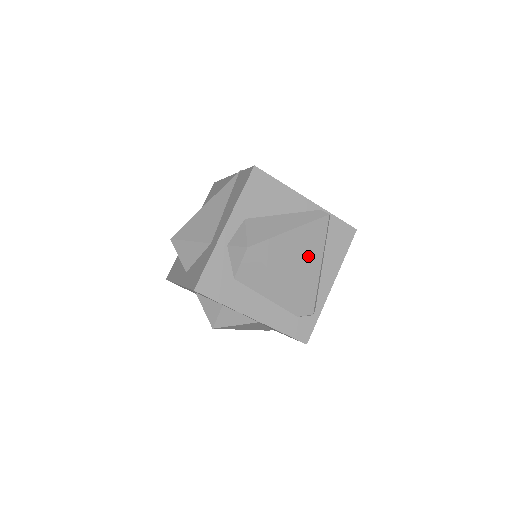
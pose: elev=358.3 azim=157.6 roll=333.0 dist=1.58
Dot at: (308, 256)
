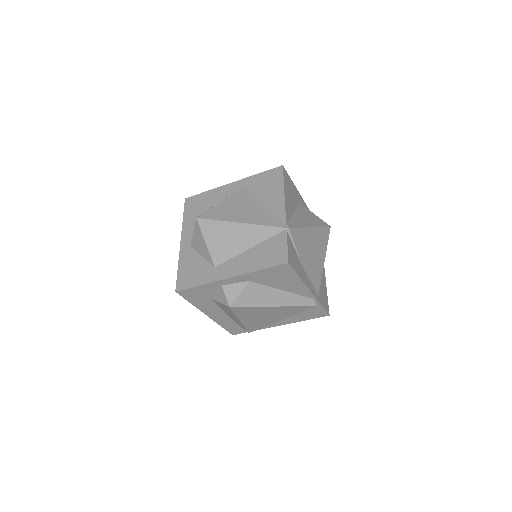
Dot at: (275, 316)
